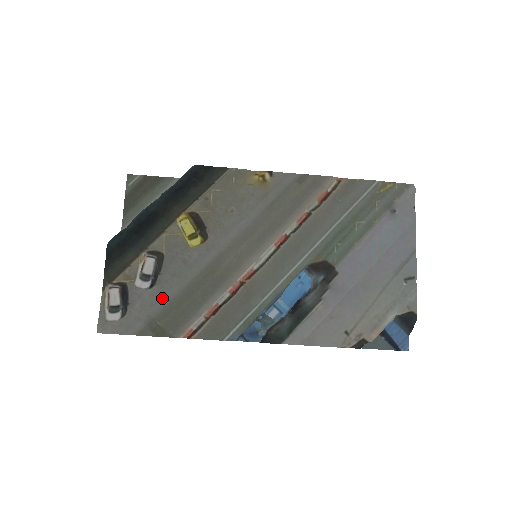
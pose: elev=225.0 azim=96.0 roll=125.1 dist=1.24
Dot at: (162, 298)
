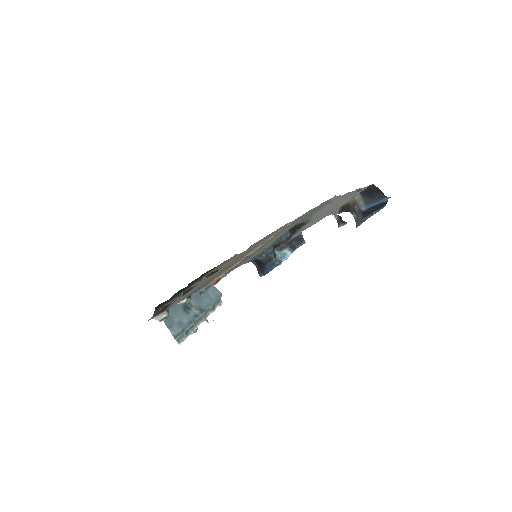
Dot at: occluded
